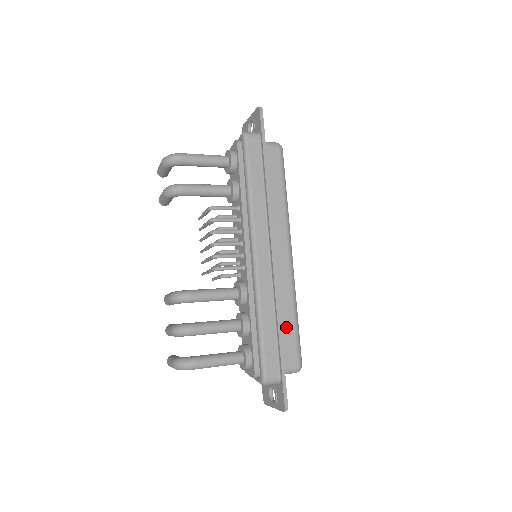
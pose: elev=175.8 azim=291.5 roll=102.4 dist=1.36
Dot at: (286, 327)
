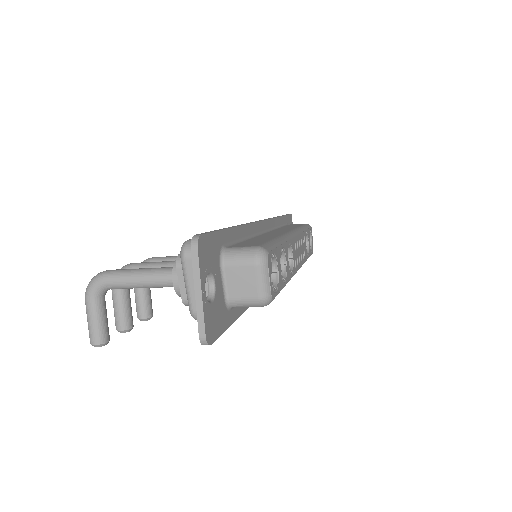
Dot at: occluded
